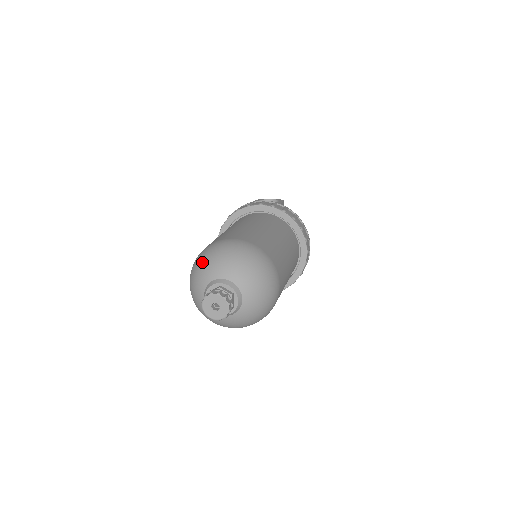
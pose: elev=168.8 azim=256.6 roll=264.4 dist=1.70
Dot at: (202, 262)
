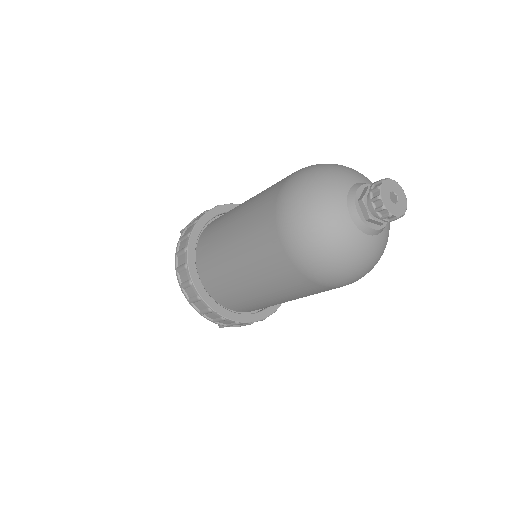
Dot at: (312, 184)
